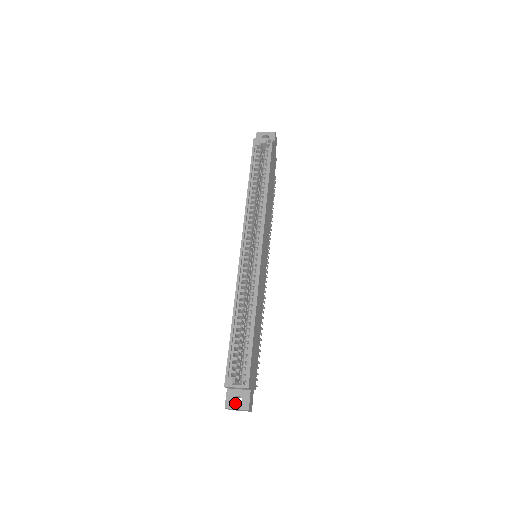
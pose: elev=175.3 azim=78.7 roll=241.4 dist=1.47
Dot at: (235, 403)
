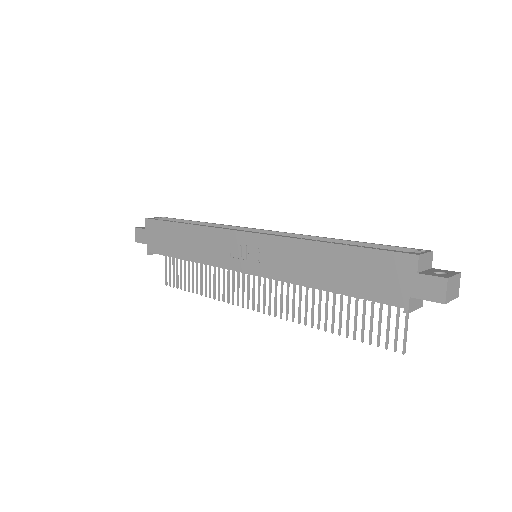
Dot at: occluded
